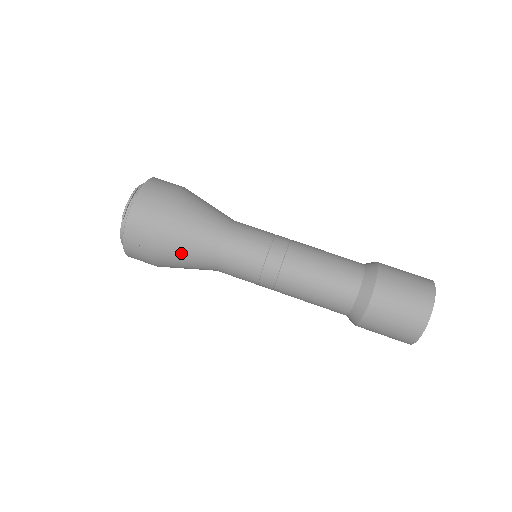
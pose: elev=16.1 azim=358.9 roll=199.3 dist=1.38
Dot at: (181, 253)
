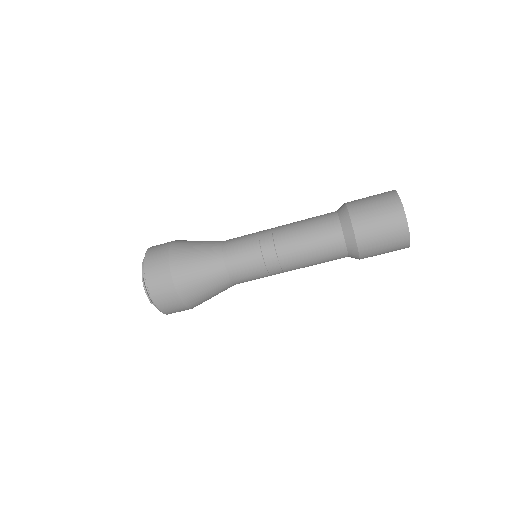
Dot at: (207, 297)
